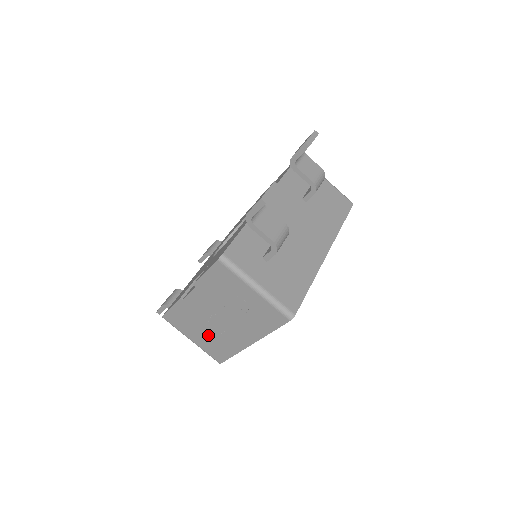
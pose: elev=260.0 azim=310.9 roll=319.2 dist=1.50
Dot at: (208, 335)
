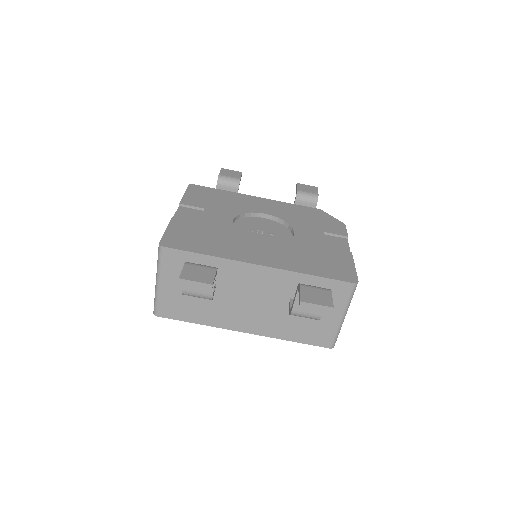
Dot at: occluded
